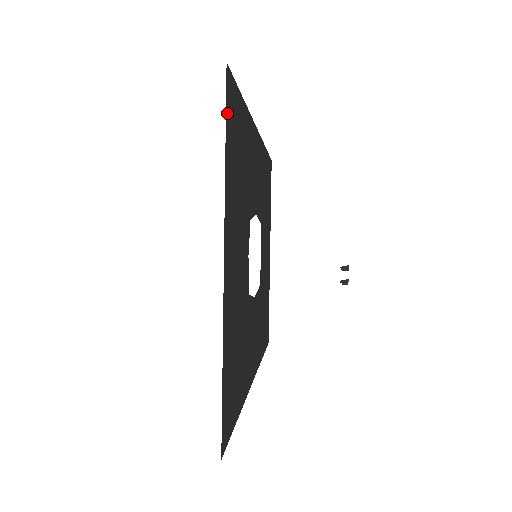
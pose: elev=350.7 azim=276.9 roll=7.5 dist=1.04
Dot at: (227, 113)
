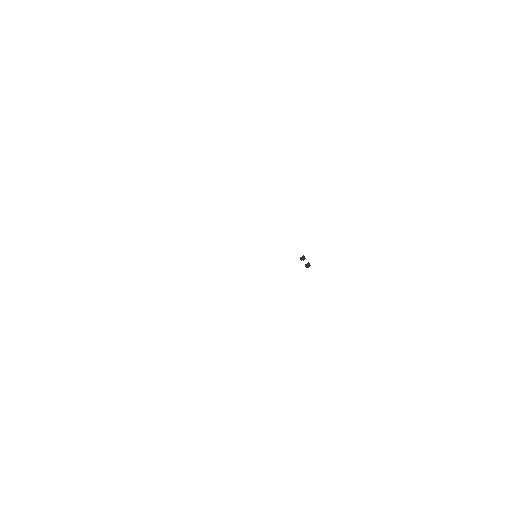
Dot at: occluded
